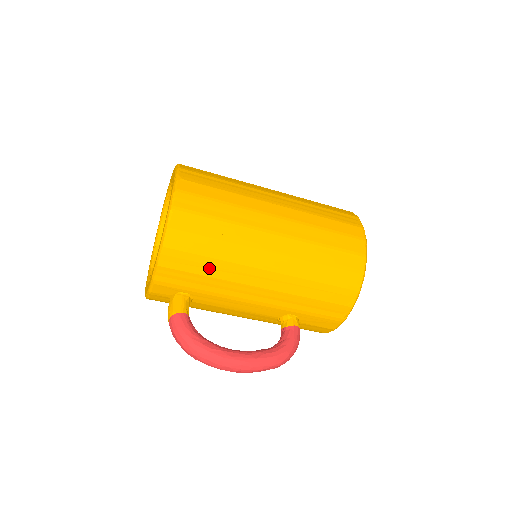
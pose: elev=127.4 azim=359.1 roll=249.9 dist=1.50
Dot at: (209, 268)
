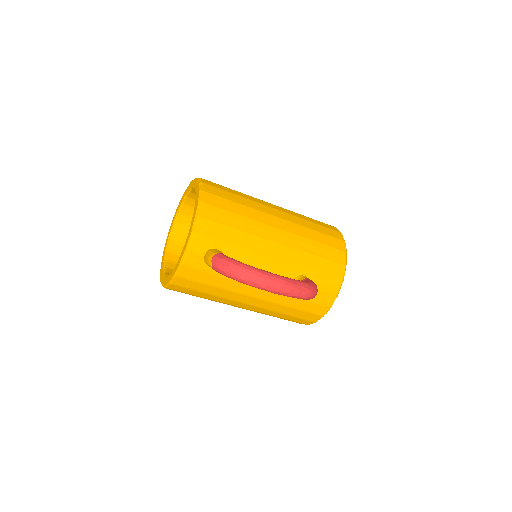
Dot at: (236, 222)
